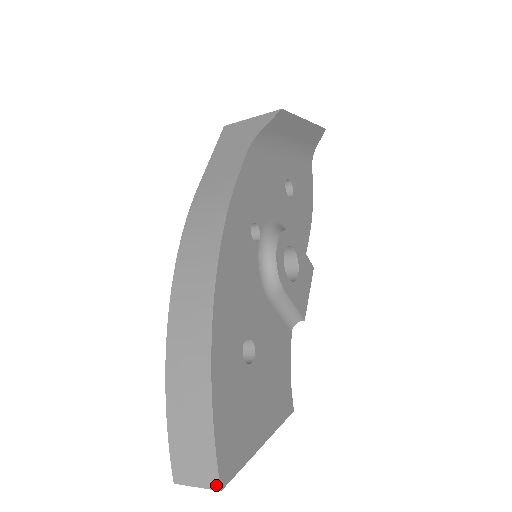
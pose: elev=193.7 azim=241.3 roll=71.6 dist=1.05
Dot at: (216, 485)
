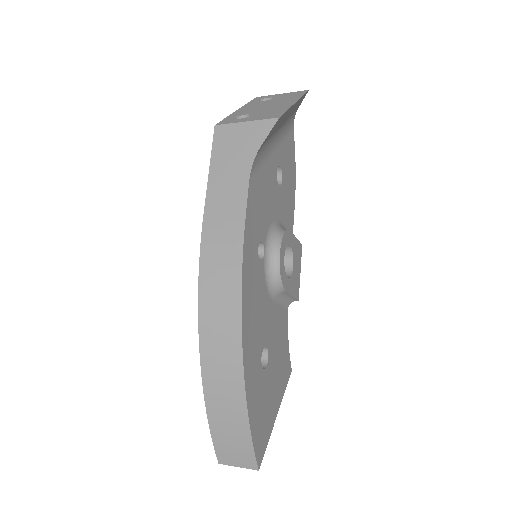
Dot at: (255, 467)
